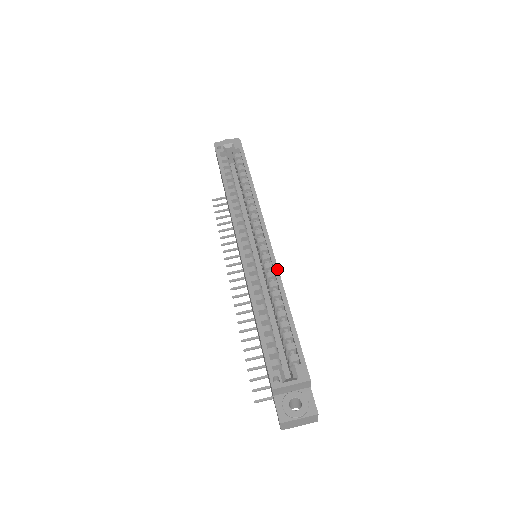
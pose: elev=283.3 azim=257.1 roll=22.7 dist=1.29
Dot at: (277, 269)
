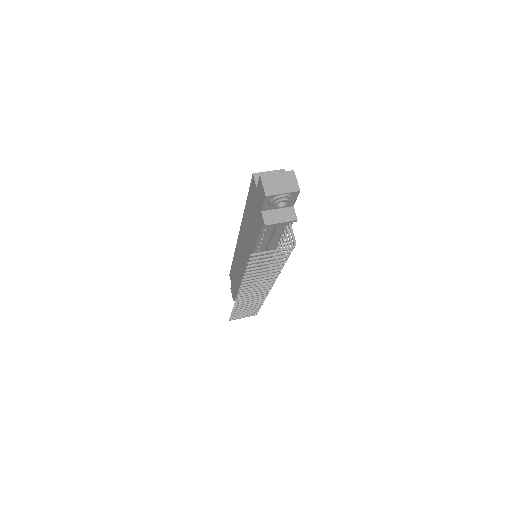
Dot at: occluded
